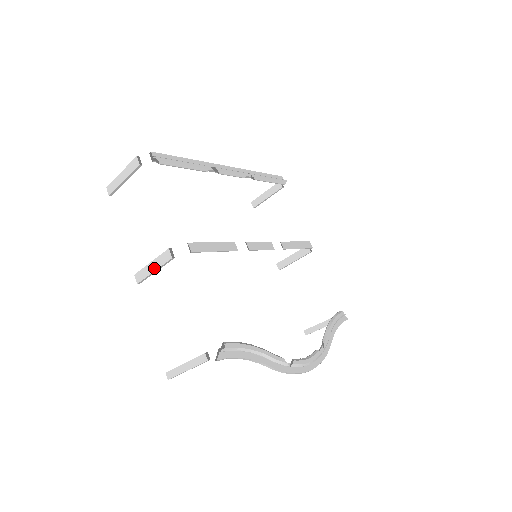
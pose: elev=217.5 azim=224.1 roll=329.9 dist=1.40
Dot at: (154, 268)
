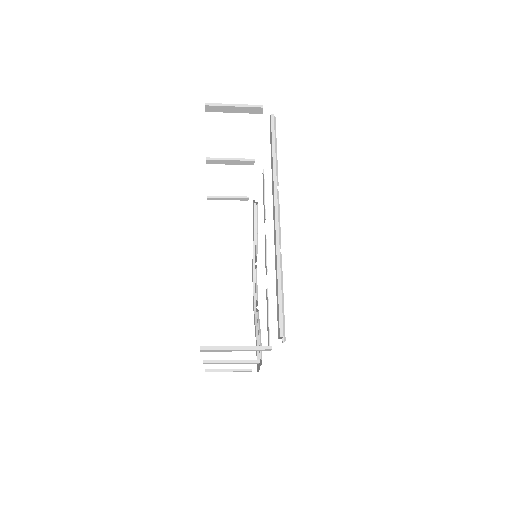
Dot at: occluded
